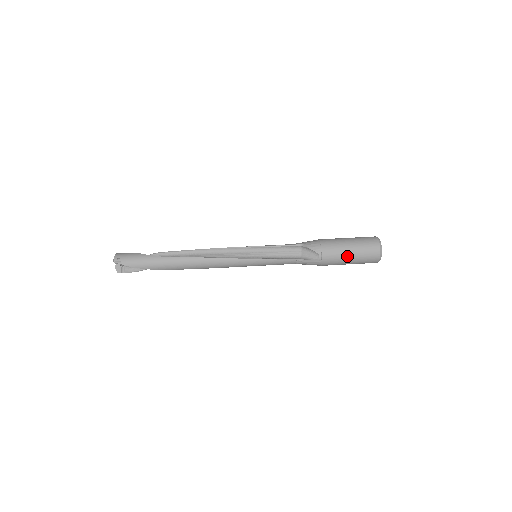
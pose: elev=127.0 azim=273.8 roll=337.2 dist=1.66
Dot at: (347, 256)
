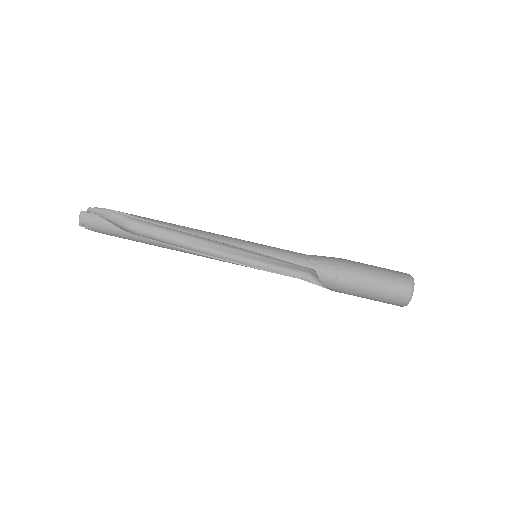
Dot at: (362, 297)
